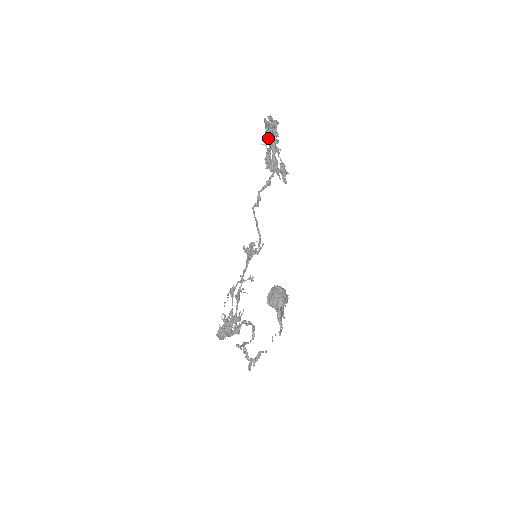
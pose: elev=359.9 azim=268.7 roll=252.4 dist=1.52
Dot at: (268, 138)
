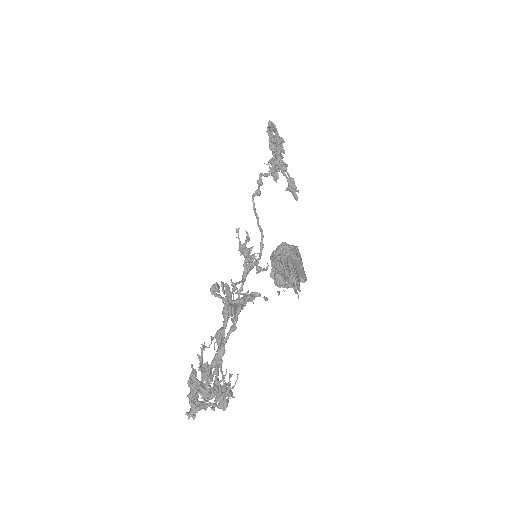
Dot at: (272, 145)
